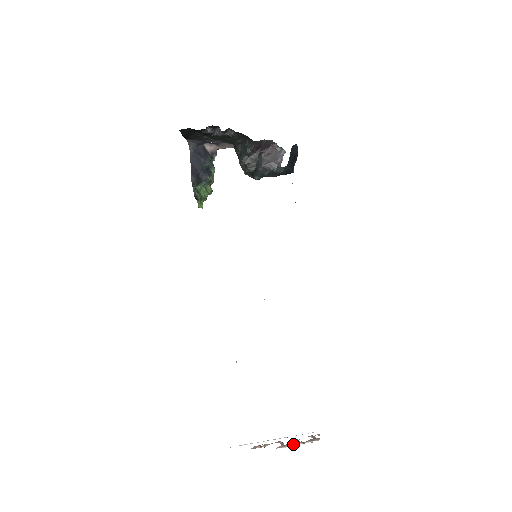
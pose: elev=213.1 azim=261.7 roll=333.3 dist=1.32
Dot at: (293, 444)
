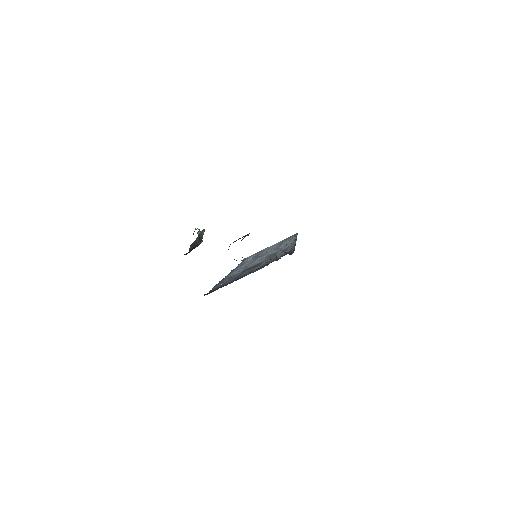
Dot at: occluded
